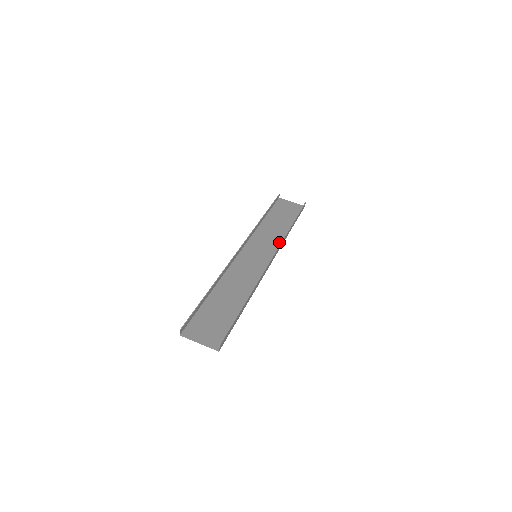
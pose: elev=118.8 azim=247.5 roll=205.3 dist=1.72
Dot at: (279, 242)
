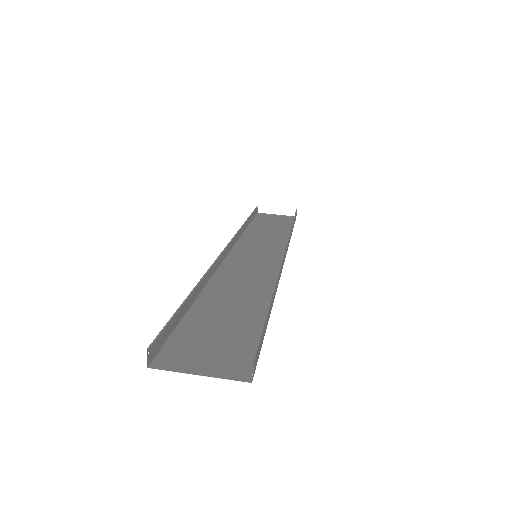
Dot at: (283, 243)
